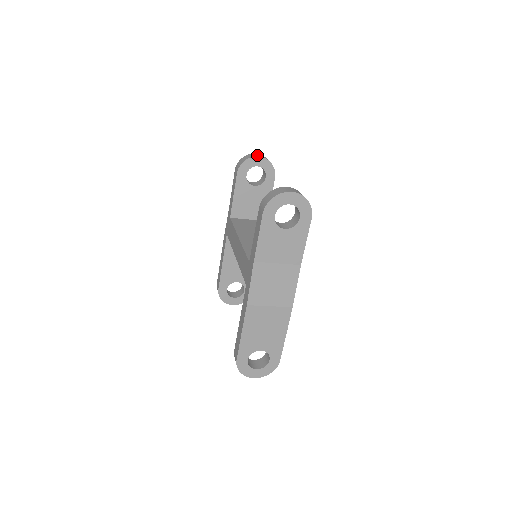
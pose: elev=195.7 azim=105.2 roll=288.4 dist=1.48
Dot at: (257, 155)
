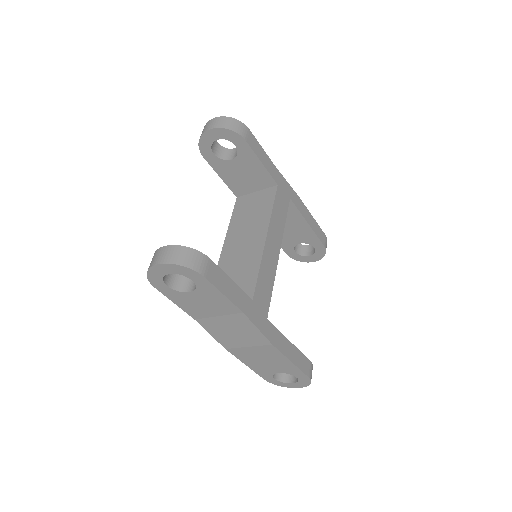
Dot at: (208, 126)
